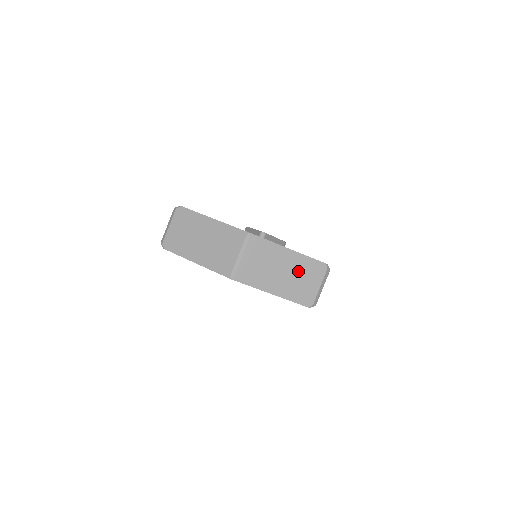
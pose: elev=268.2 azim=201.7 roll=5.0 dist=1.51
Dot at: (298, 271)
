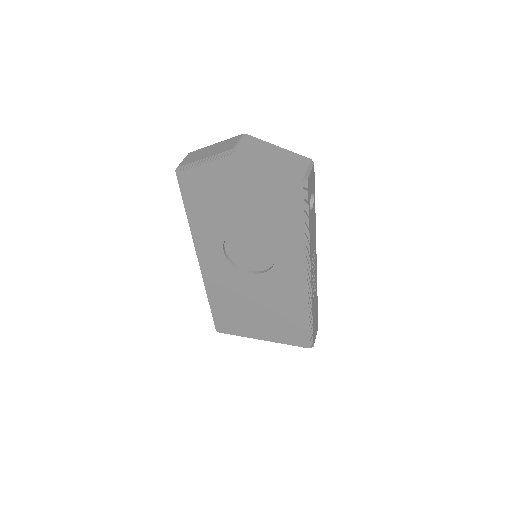
Dot at: (287, 156)
